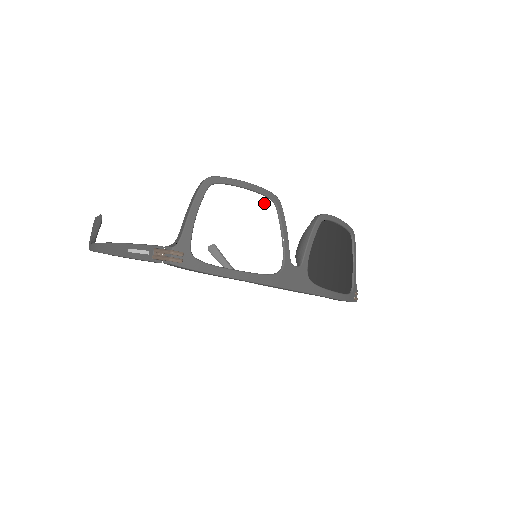
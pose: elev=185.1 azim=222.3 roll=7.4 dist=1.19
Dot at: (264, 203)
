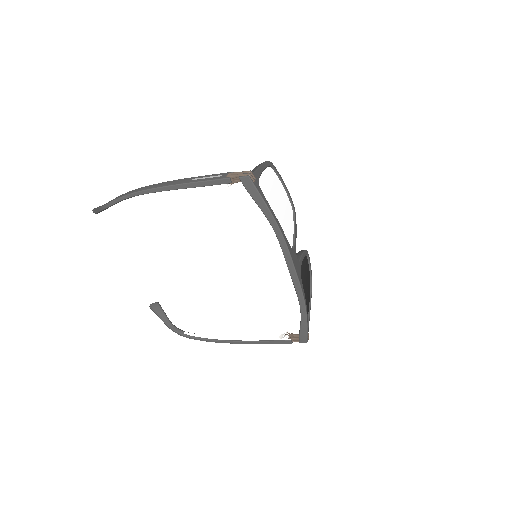
Dot at: (289, 205)
